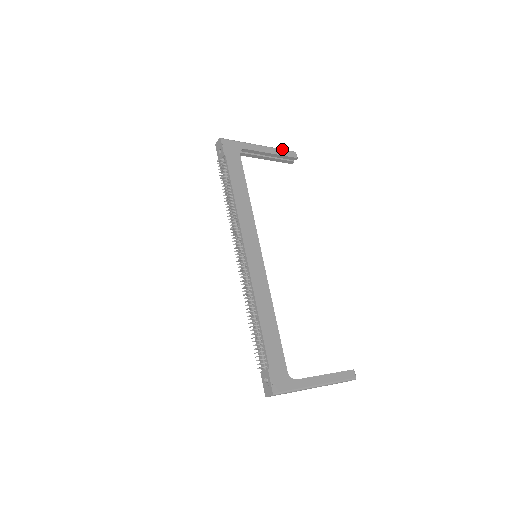
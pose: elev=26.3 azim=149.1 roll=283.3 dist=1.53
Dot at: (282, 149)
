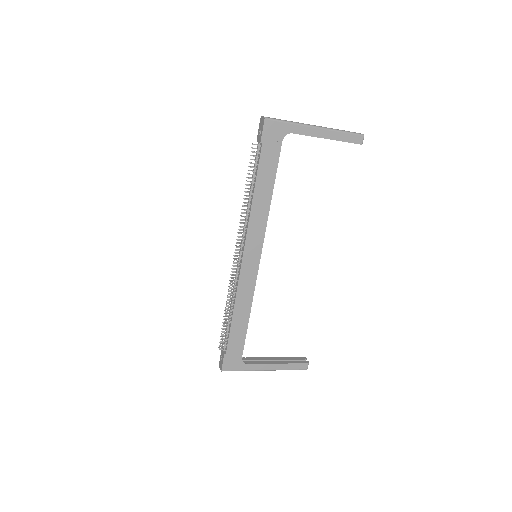
Dot at: (346, 132)
